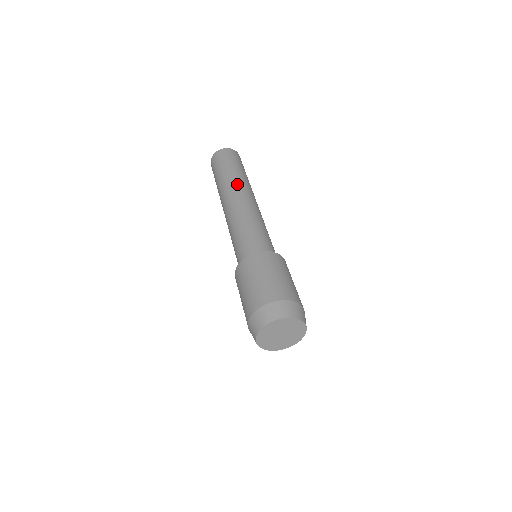
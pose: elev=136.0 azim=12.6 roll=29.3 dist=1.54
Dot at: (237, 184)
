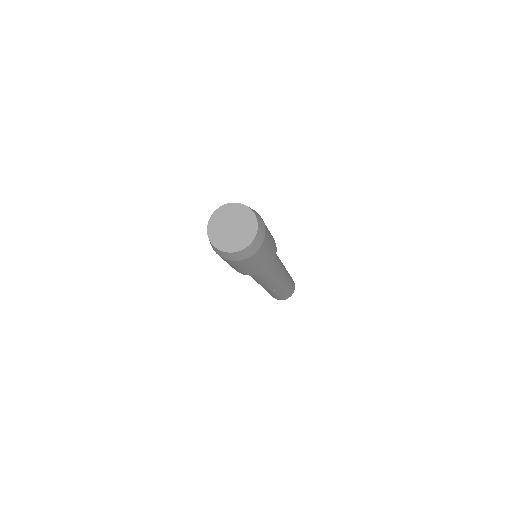
Dot at: occluded
